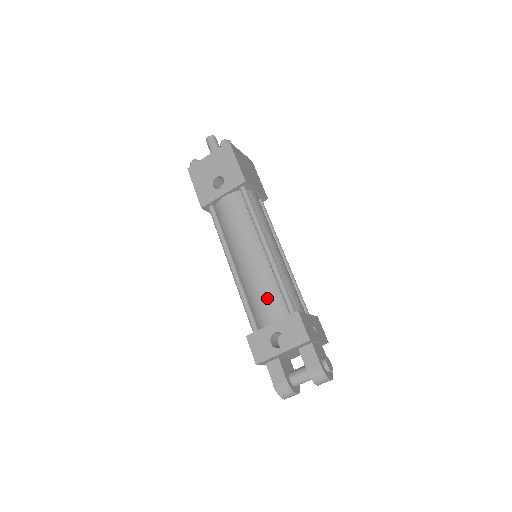
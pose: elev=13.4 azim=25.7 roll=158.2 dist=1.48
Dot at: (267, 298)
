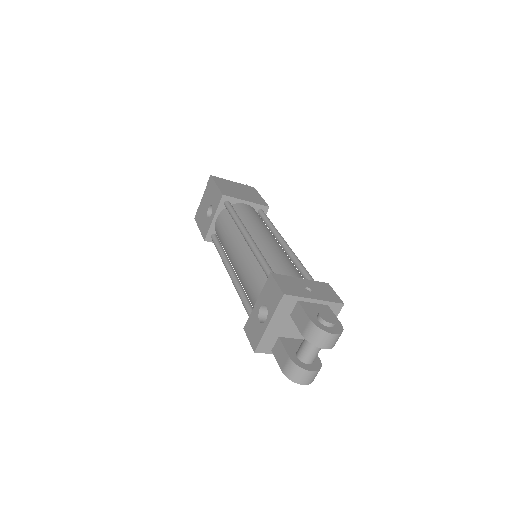
Dot at: (252, 281)
